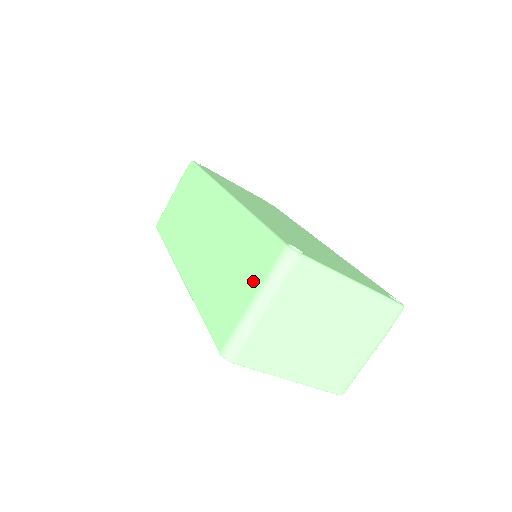
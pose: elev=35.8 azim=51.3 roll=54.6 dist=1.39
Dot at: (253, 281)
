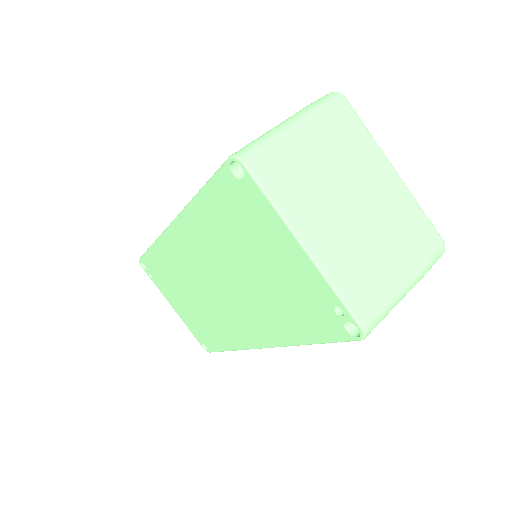
Dot at: occluded
